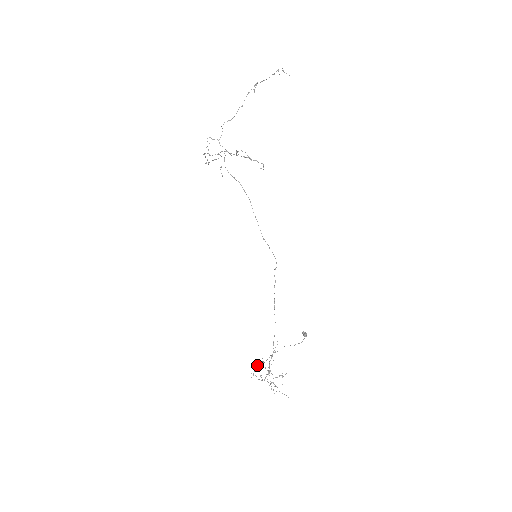
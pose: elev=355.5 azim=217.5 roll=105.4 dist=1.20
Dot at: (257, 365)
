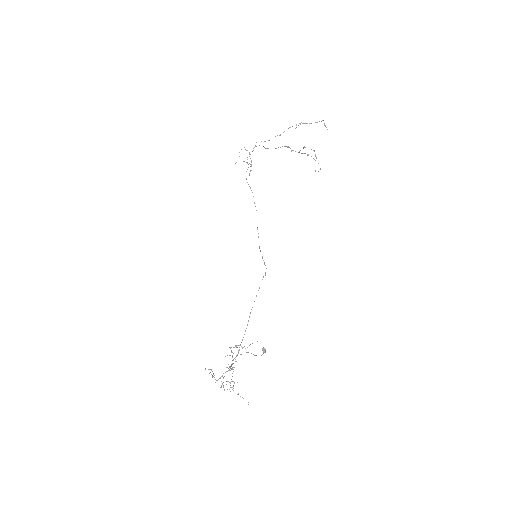
Dot at: occluded
